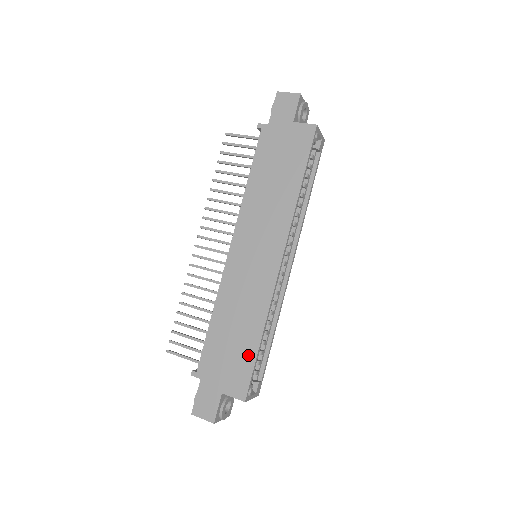
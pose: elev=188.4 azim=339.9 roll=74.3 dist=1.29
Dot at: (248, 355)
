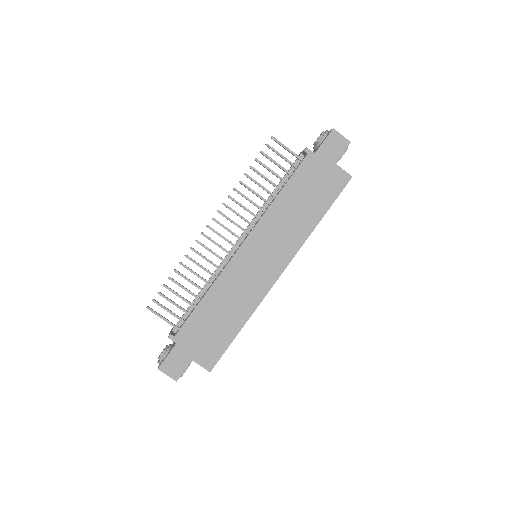
Dot at: (226, 338)
